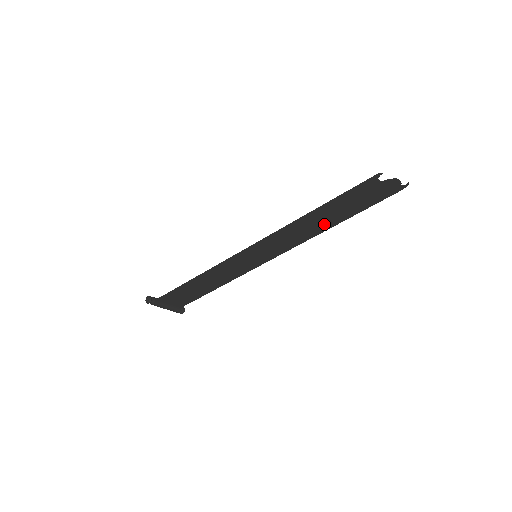
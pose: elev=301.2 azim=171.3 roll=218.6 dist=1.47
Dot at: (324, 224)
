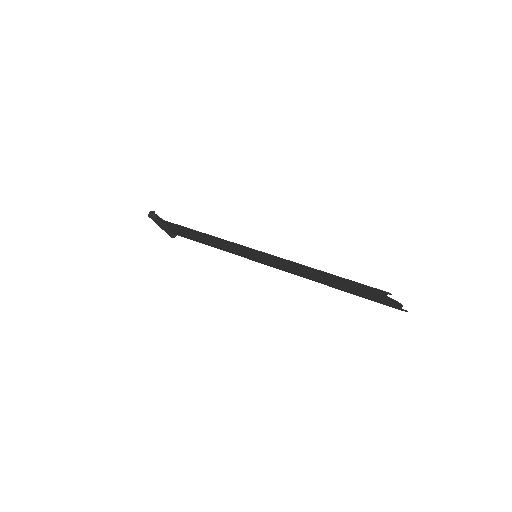
Dot at: (324, 281)
